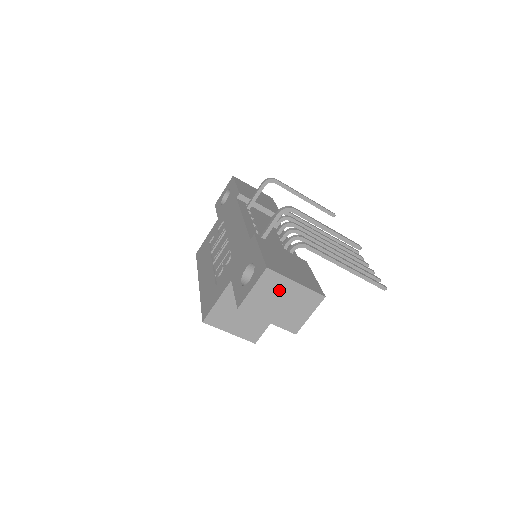
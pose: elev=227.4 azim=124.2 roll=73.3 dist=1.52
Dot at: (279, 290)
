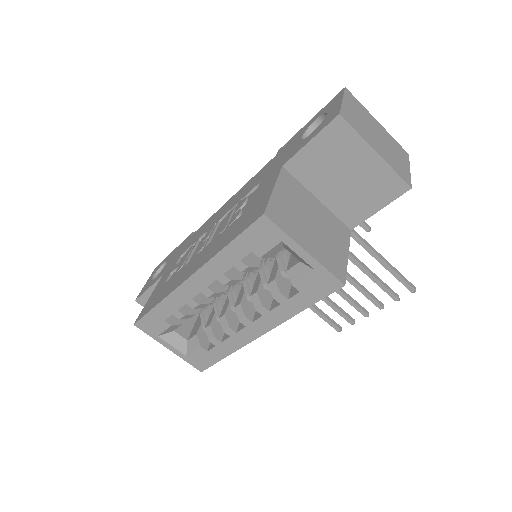
Dot at: (367, 119)
